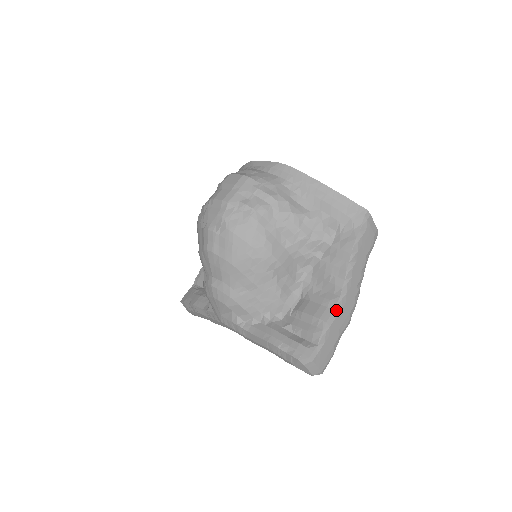
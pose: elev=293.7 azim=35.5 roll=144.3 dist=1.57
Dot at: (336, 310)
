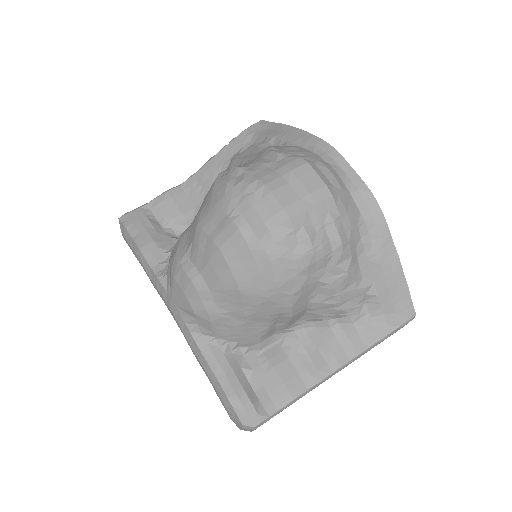
Dot at: (310, 389)
